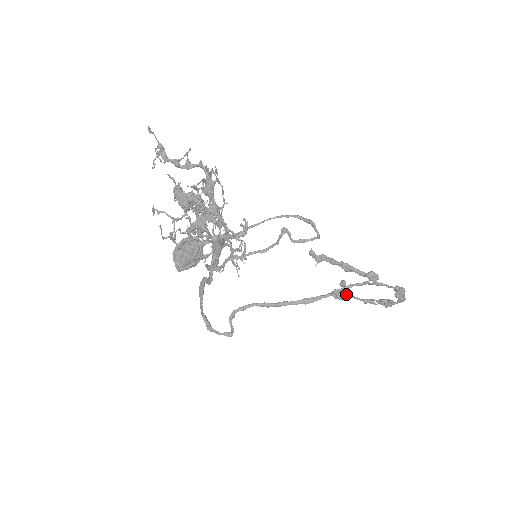
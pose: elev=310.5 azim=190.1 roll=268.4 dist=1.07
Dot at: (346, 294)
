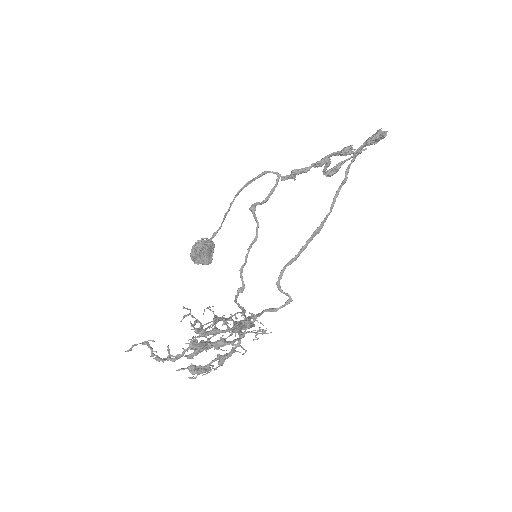
Dot at: (336, 168)
